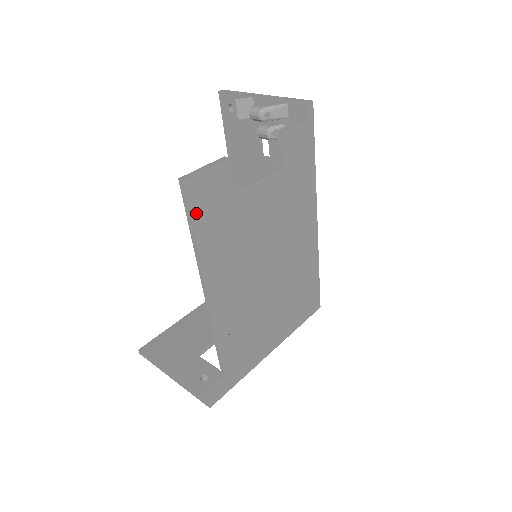
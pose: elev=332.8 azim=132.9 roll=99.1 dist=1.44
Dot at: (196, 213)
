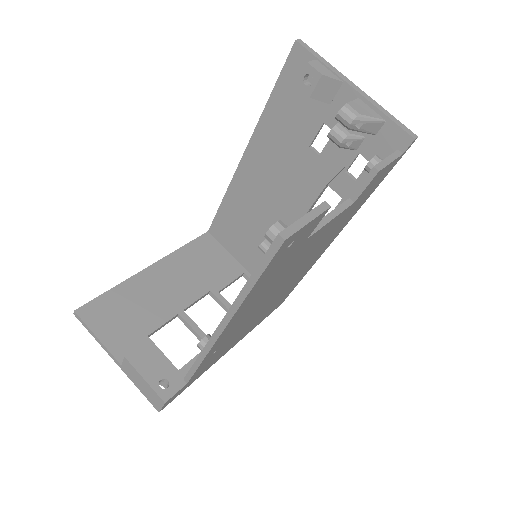
Dot at: (269, 266)
